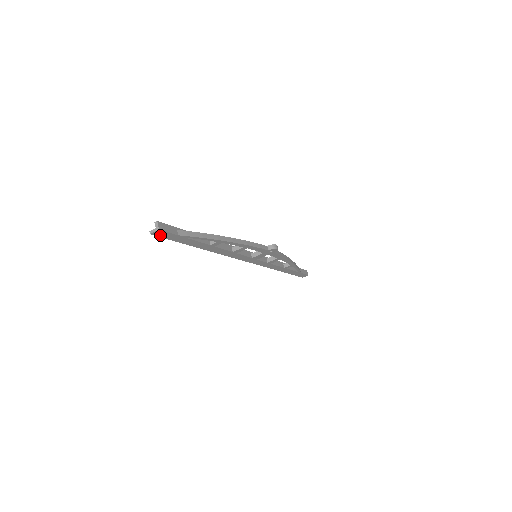
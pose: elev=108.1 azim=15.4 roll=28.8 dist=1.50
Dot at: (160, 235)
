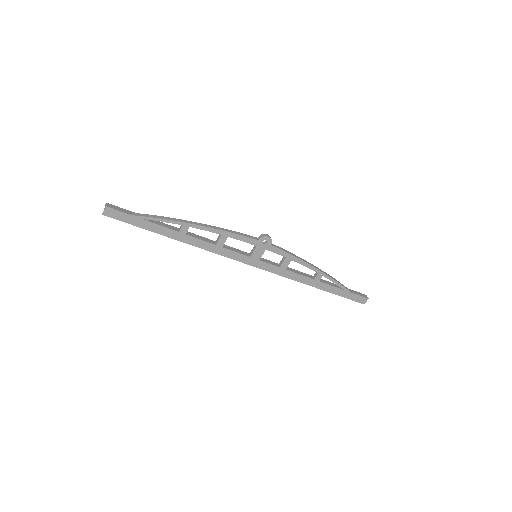
Dot at: (113, 216)
